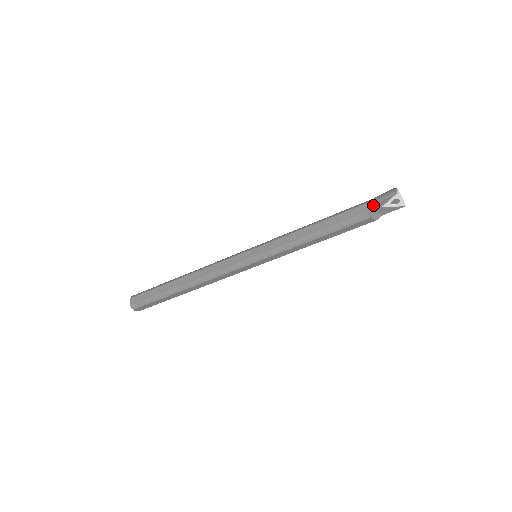
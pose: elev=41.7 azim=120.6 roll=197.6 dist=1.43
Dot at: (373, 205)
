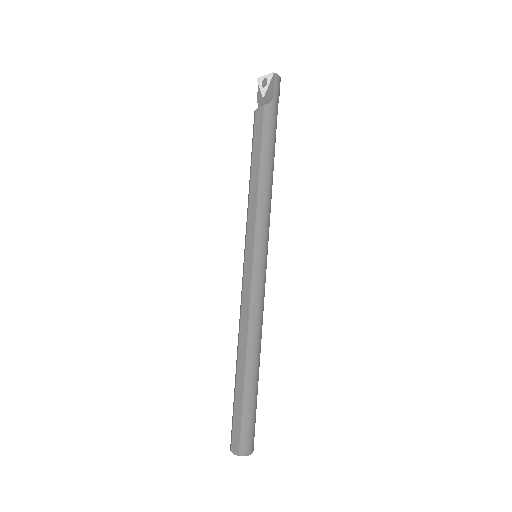
Dot at: (258, 107)
